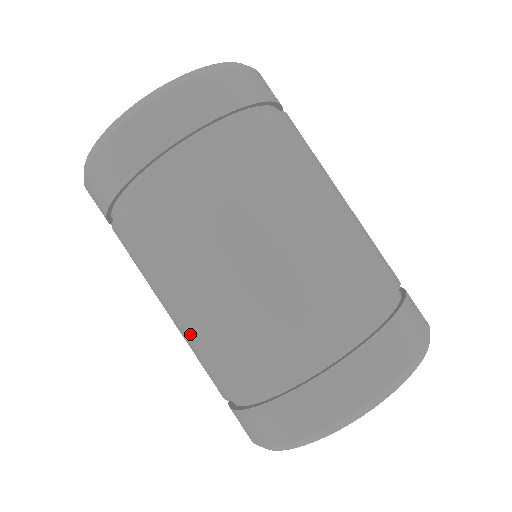
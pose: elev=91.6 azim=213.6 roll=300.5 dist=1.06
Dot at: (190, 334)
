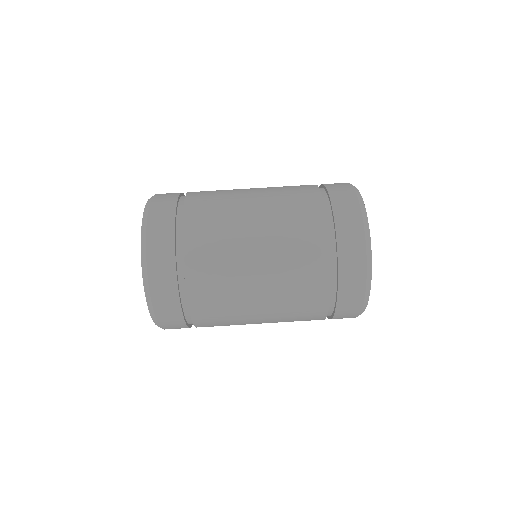
Dot at: (279, 306)
